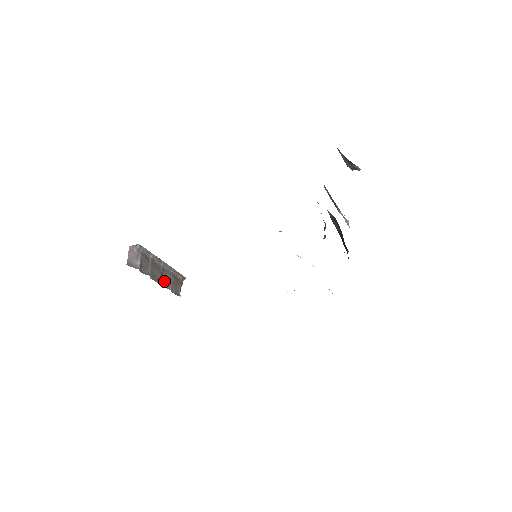
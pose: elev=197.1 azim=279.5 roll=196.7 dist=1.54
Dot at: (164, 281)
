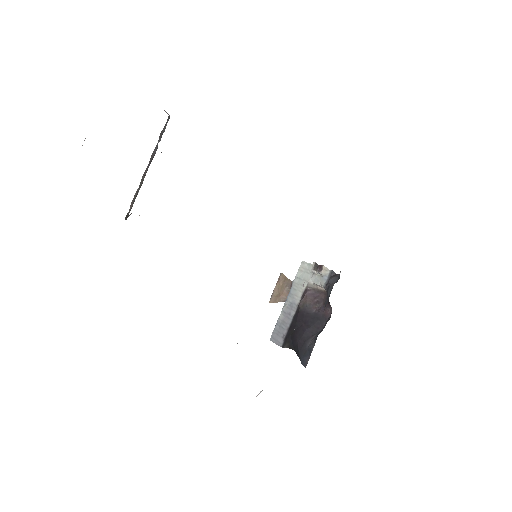
Dot at: occluded
